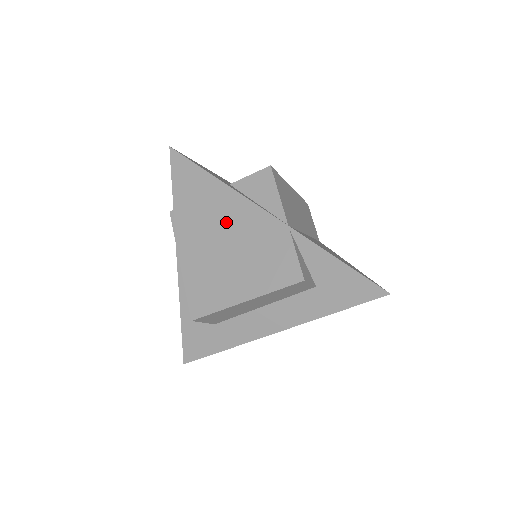
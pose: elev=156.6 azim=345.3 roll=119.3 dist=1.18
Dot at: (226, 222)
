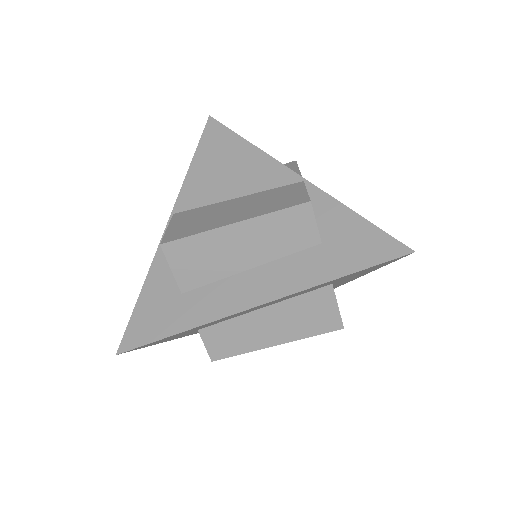
Dot at: (238, 176)
